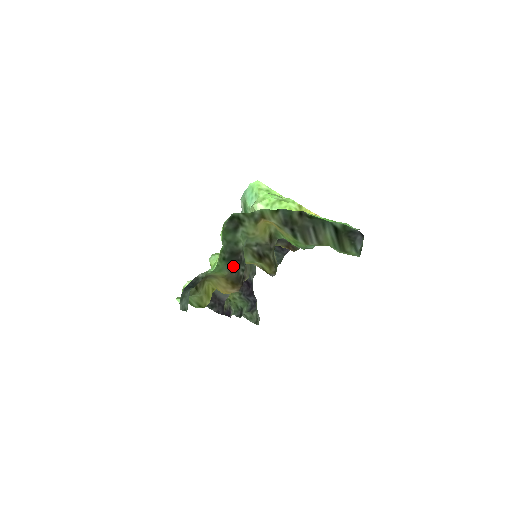
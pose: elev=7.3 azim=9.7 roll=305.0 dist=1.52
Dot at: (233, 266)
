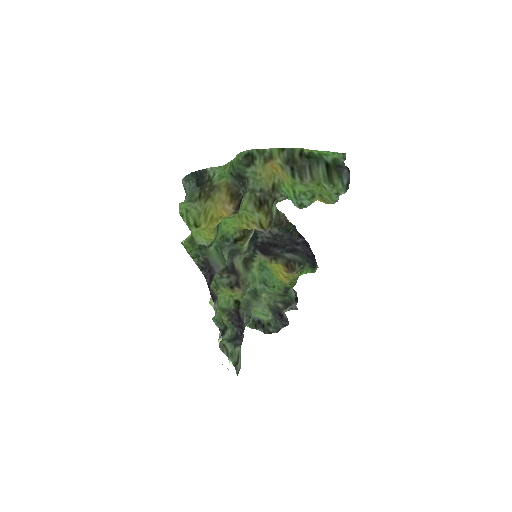
Dot at: (237, 182)
